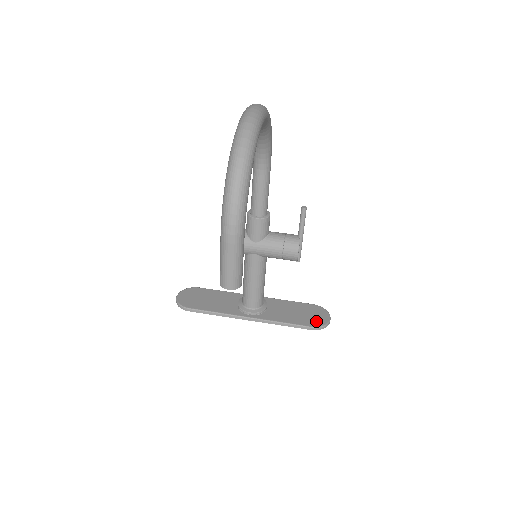
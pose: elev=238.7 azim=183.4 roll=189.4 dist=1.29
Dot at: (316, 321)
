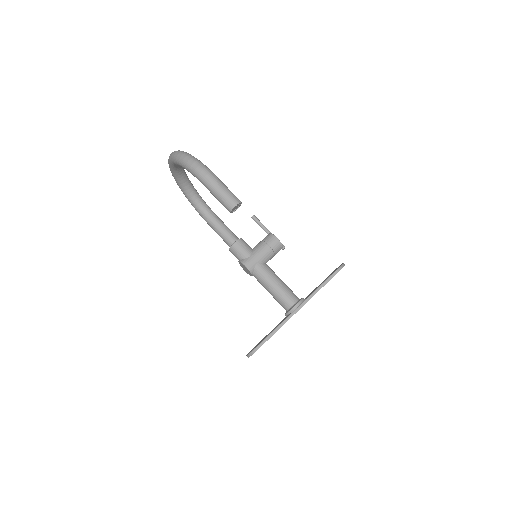
Dot at: occluded
